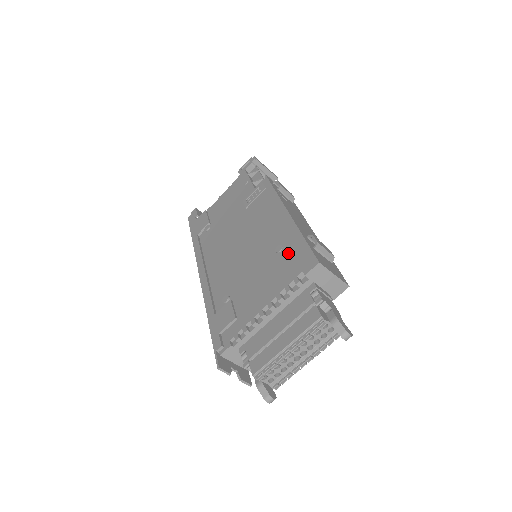
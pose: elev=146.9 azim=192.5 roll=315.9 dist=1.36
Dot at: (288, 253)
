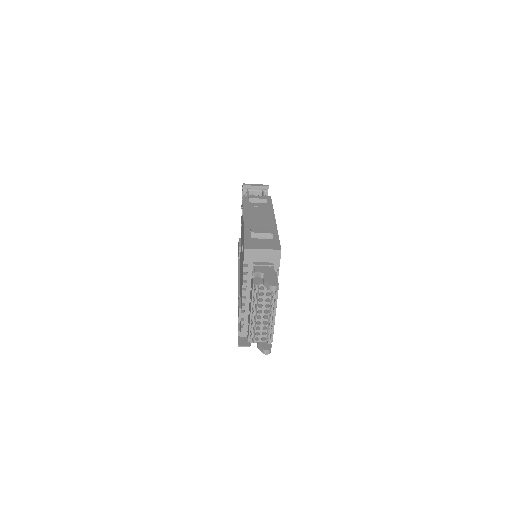
Dot at: occluded
